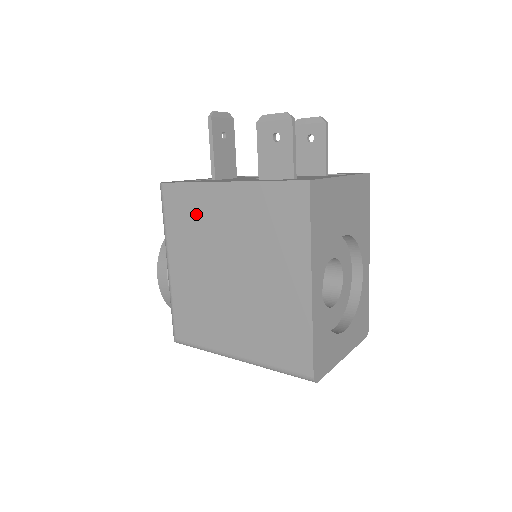
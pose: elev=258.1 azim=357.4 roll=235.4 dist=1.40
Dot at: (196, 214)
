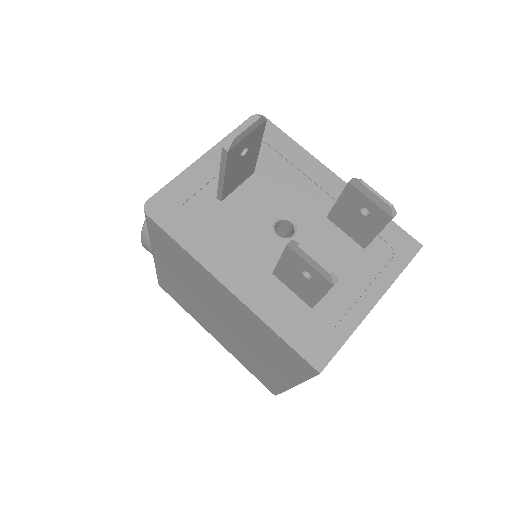
Dot at: (188, 268)
